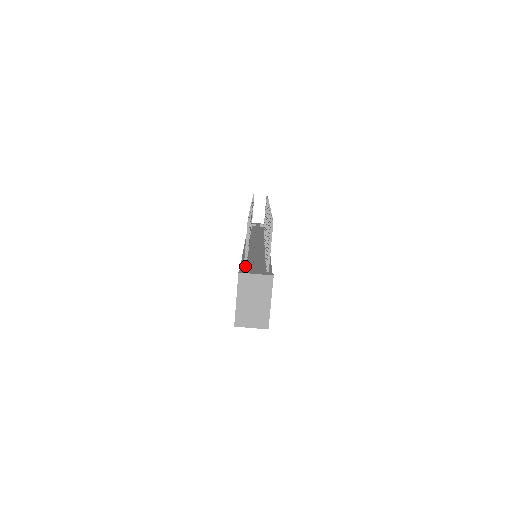
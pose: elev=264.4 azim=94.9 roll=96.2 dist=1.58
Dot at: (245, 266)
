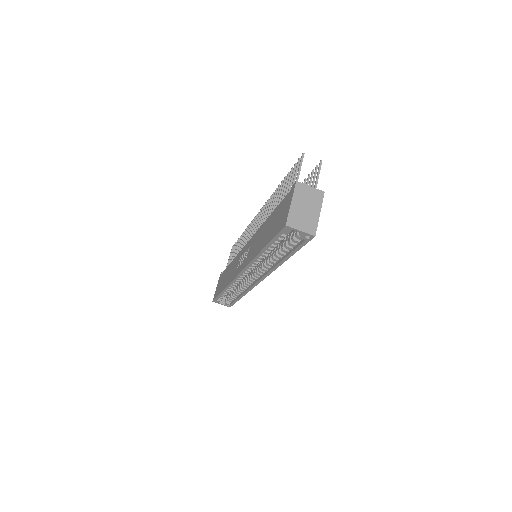
Dot at: occluded
